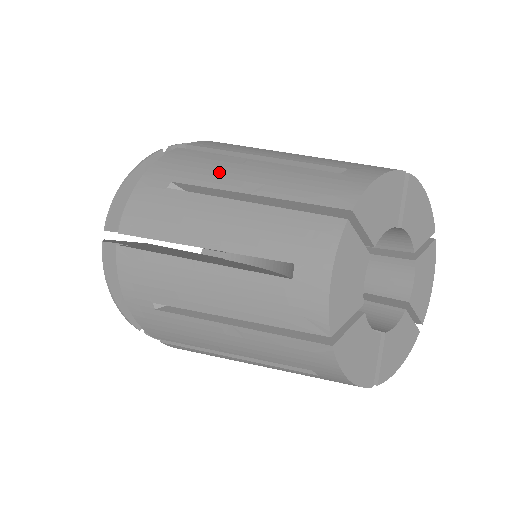
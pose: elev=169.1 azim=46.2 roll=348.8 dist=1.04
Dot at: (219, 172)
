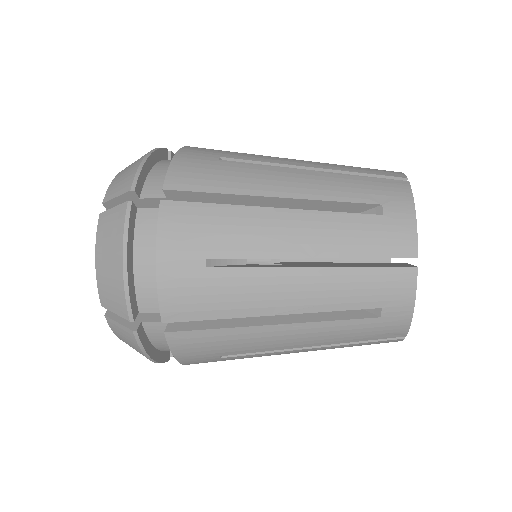
Dot at: (260, 236)
